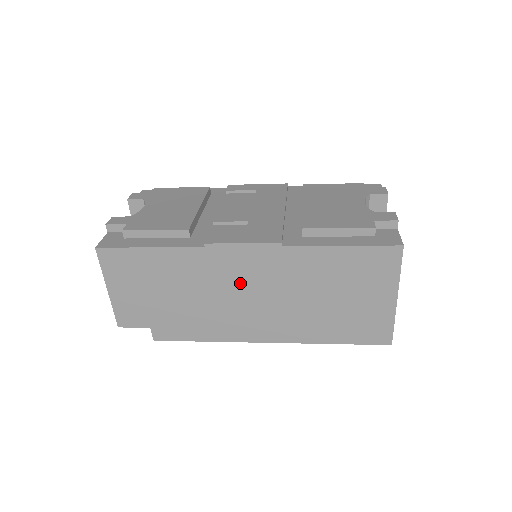
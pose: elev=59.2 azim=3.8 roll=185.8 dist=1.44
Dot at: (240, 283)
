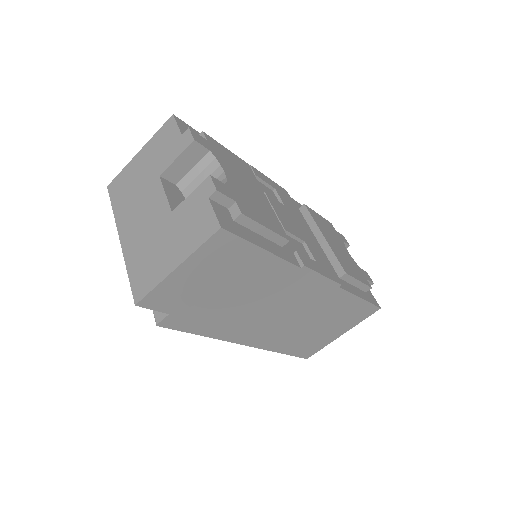
Dot at: (286, 301)
